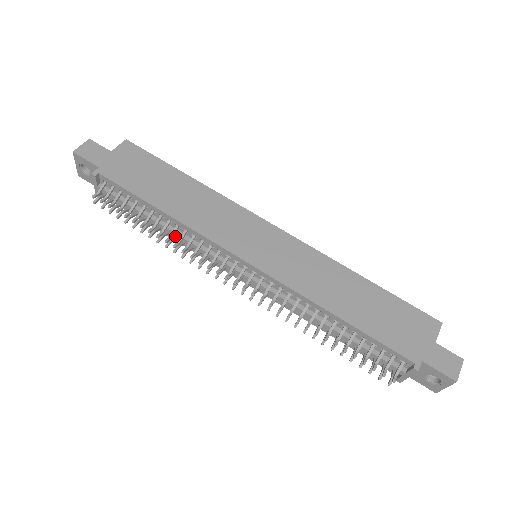
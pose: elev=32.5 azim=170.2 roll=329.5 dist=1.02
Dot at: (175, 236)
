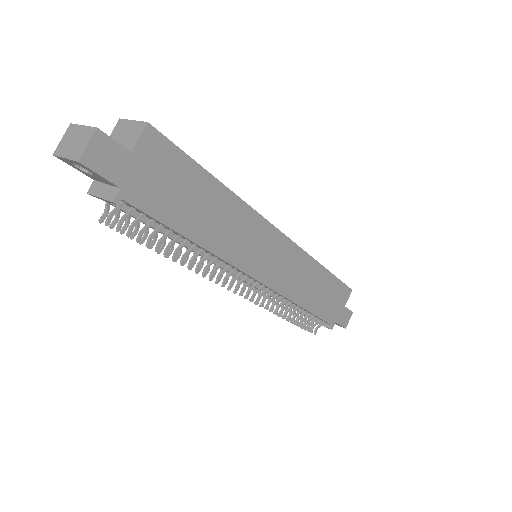
Dot at: (192, 251)
